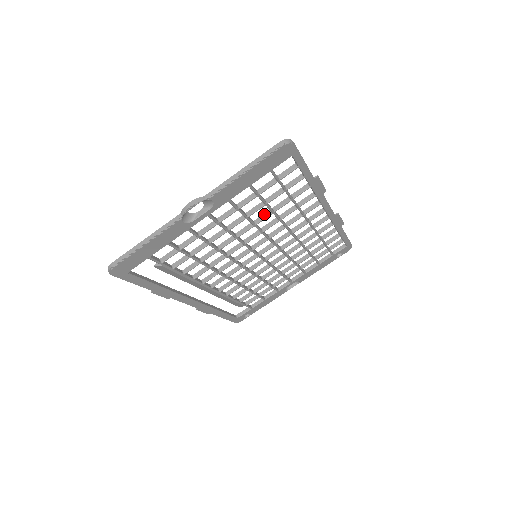
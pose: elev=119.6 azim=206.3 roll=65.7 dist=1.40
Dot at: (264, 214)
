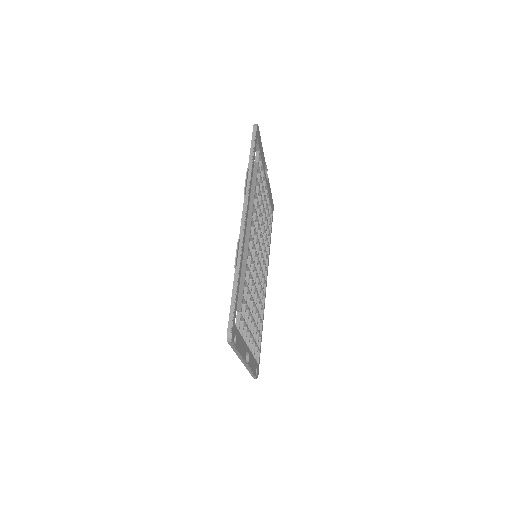
Dot at: occluded
